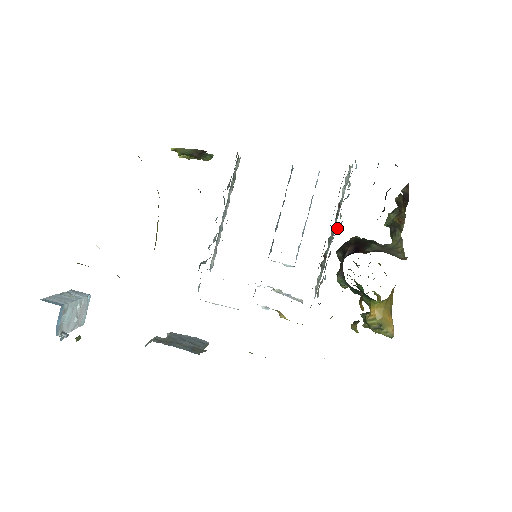
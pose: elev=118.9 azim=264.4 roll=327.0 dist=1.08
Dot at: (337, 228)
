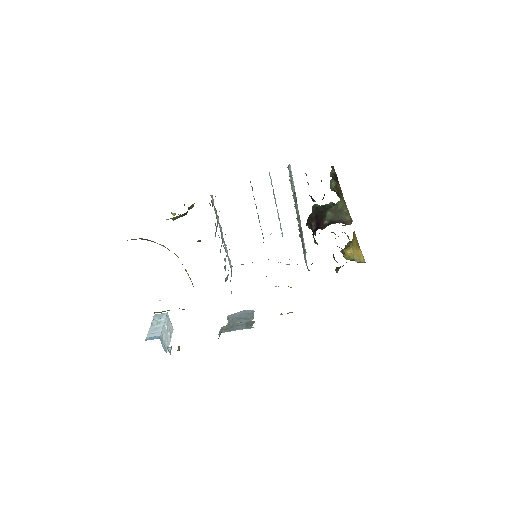
Dot at: occluded
